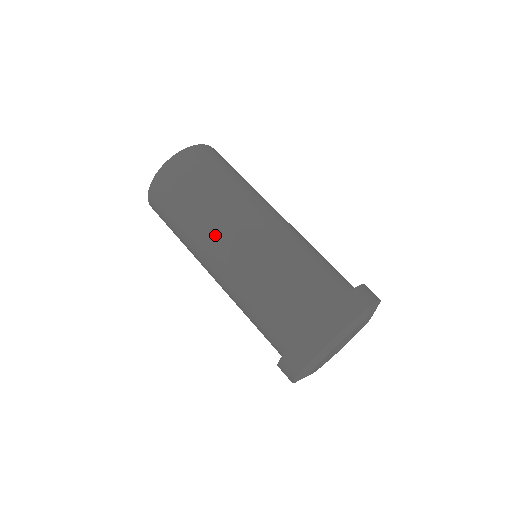
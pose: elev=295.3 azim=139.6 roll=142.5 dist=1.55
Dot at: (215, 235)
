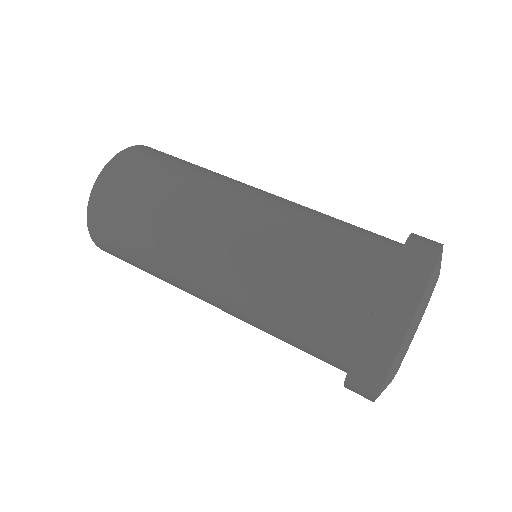
Dot at: (236, 185)
